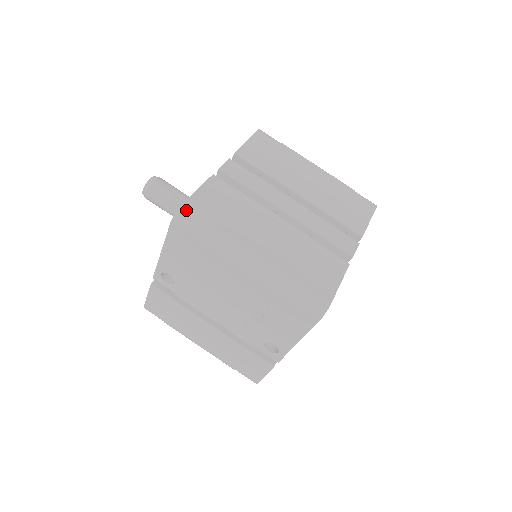
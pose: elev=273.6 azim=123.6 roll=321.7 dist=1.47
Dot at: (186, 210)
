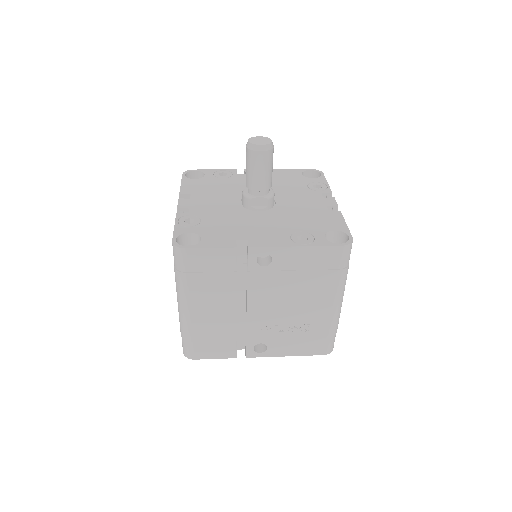
Dot at: occluded
